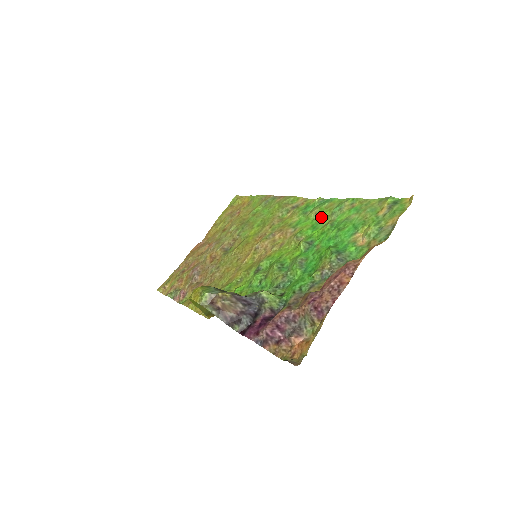
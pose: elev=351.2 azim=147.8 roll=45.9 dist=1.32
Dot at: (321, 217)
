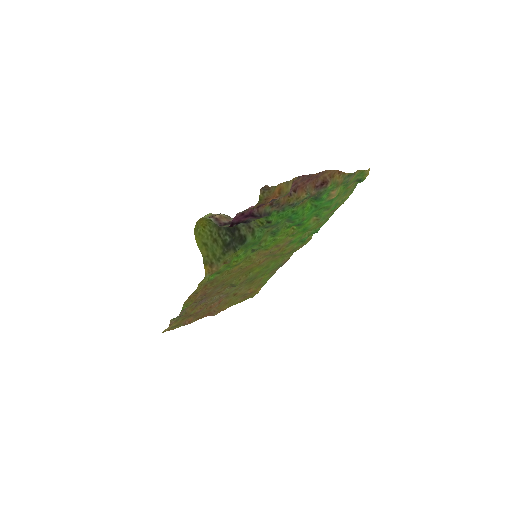
Dot at: (311, 228)
